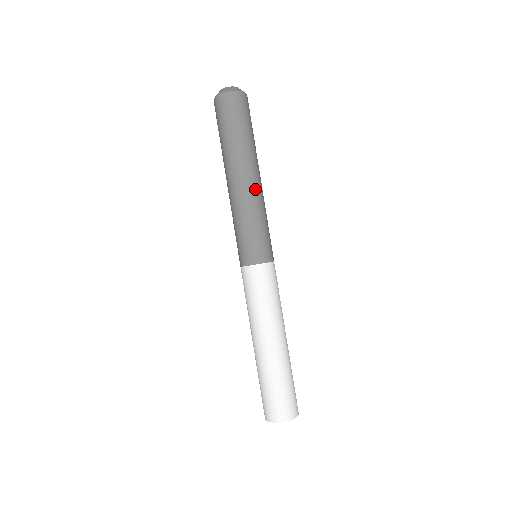
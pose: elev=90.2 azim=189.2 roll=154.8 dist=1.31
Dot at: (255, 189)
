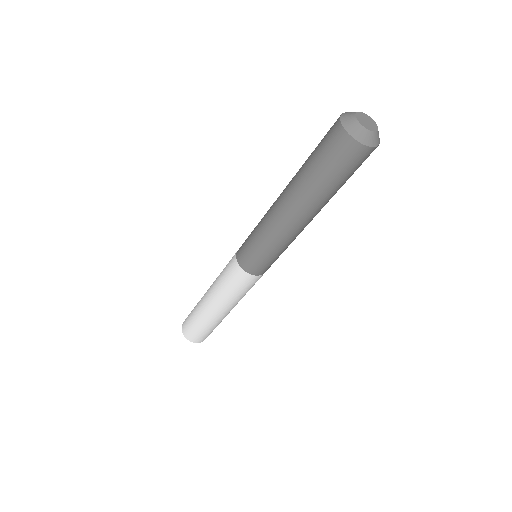
Dot at: (294, 230)
